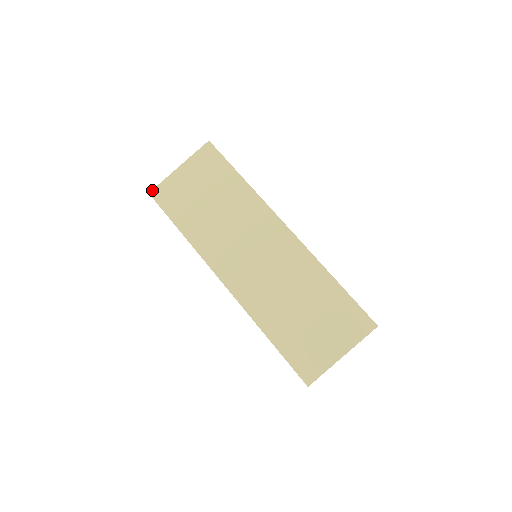
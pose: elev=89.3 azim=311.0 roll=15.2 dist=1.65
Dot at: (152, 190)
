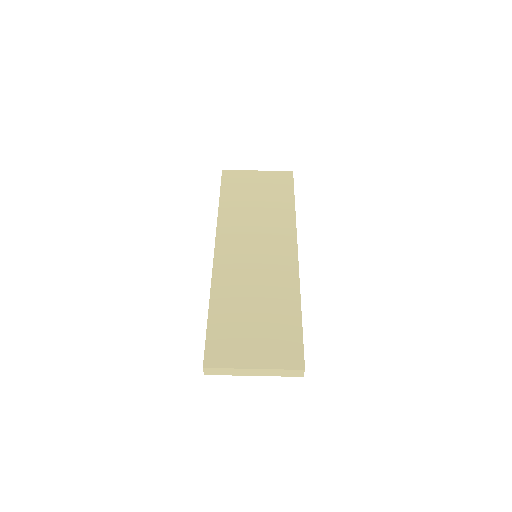
Dot at: (226, 170)
